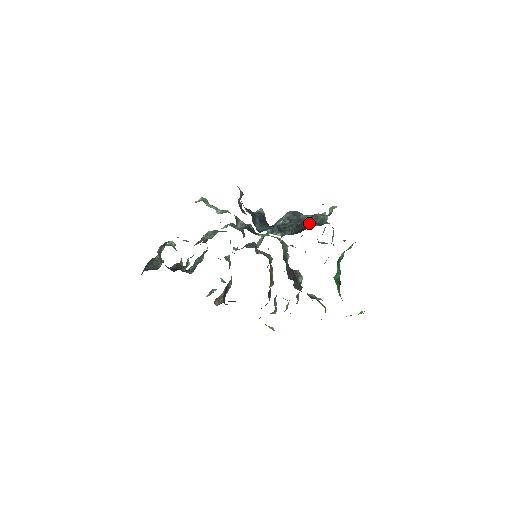
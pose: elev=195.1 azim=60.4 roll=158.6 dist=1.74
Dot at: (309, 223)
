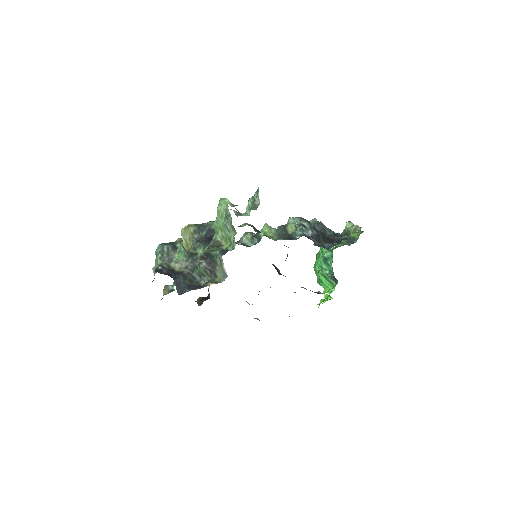
Dot at: (323, 232)
